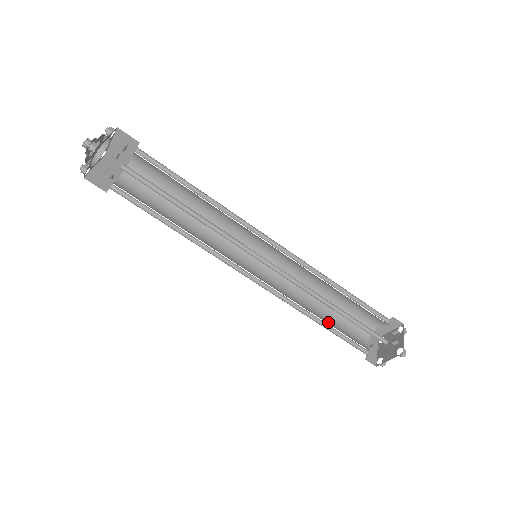
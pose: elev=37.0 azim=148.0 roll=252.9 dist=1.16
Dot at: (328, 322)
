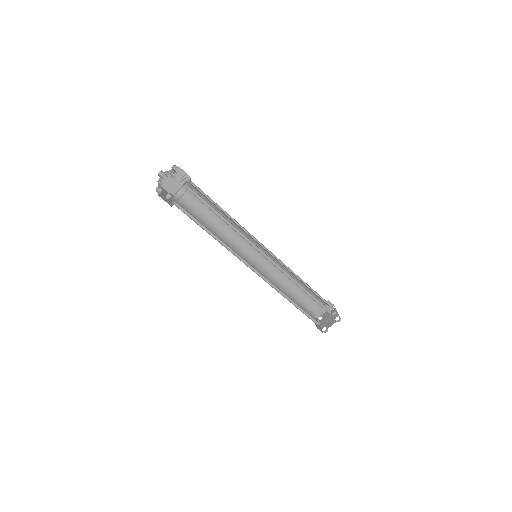
Dot at: (295, 303)
